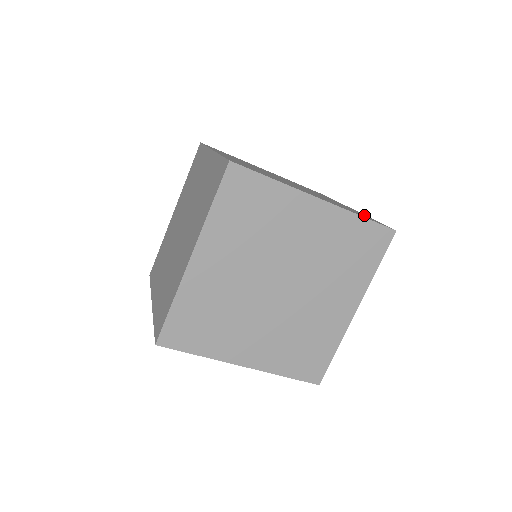
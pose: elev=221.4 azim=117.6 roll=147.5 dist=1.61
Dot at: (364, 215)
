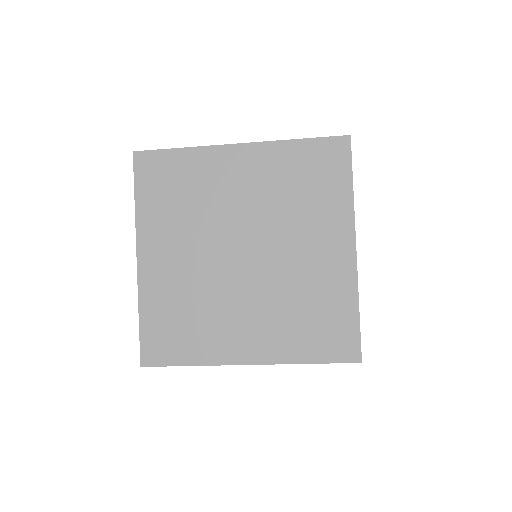
Dot at: occluded
